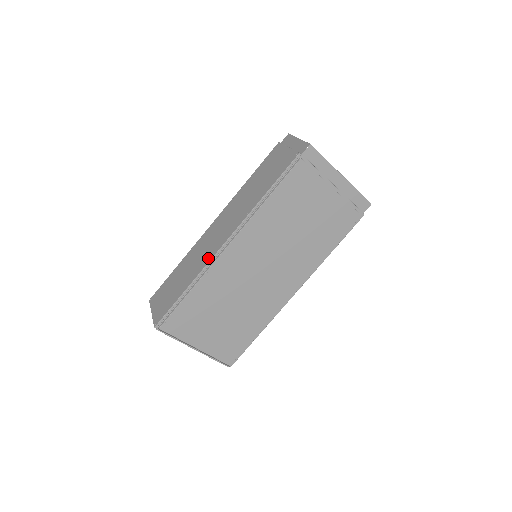
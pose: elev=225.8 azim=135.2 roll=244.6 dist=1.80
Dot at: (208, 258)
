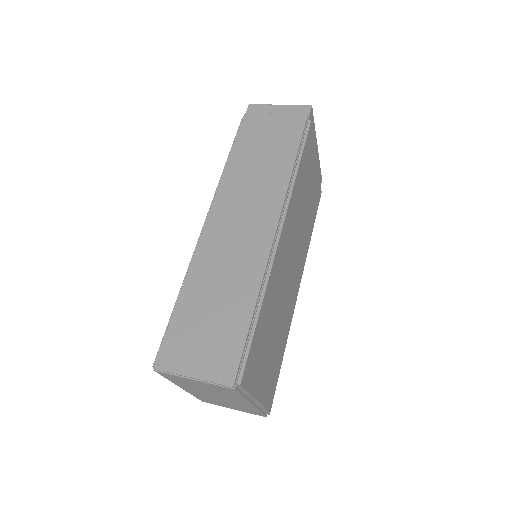
Dot at: (260, 256)
